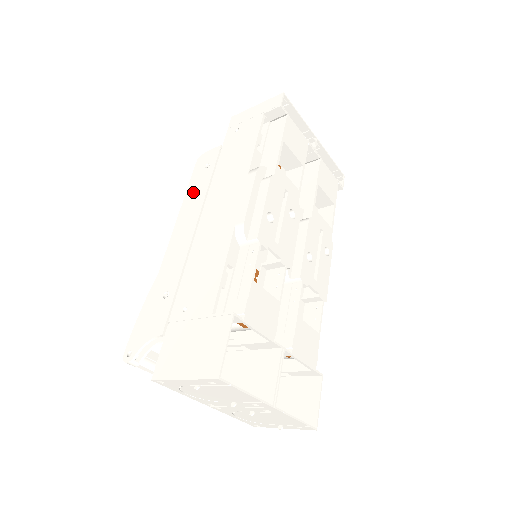
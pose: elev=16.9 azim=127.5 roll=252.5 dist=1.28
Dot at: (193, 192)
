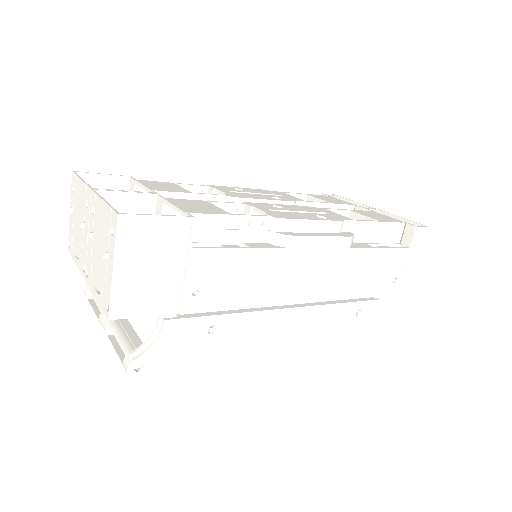
Dot at: occluded
